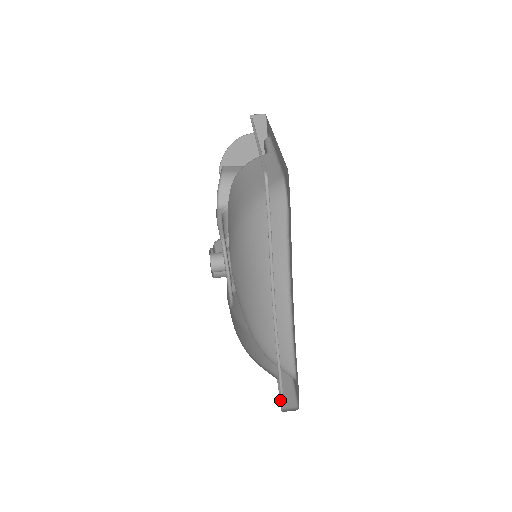
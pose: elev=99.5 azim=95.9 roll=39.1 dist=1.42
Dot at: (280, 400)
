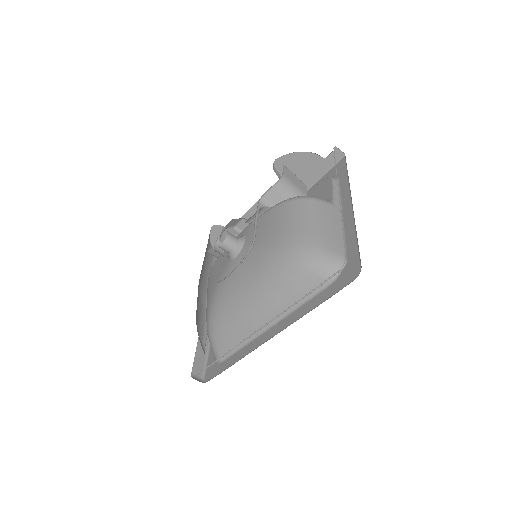
Dot at: (193, 365)
